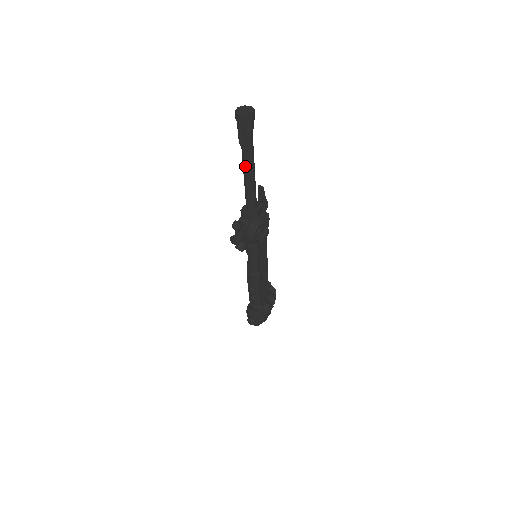
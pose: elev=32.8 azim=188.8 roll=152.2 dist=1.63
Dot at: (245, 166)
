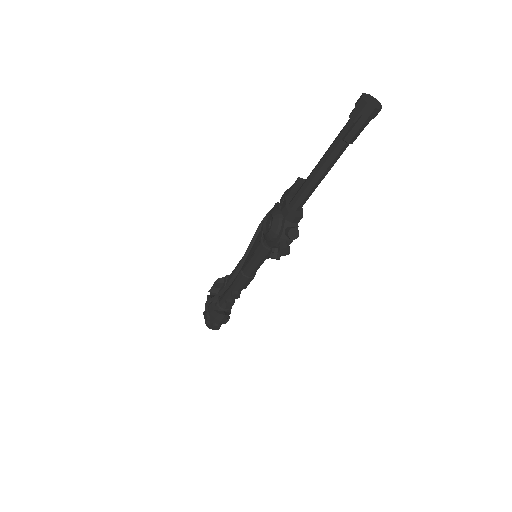
Dot at: (331, 164)
